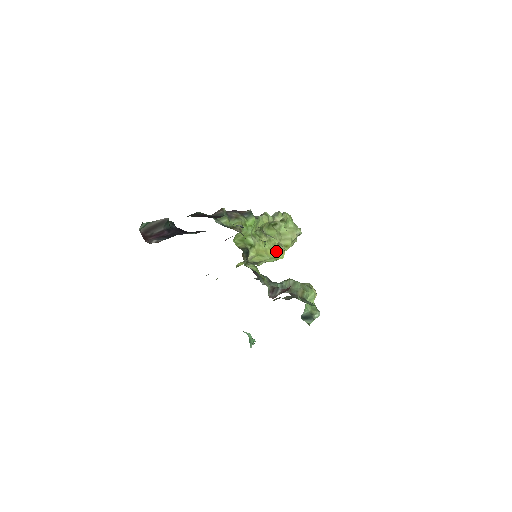
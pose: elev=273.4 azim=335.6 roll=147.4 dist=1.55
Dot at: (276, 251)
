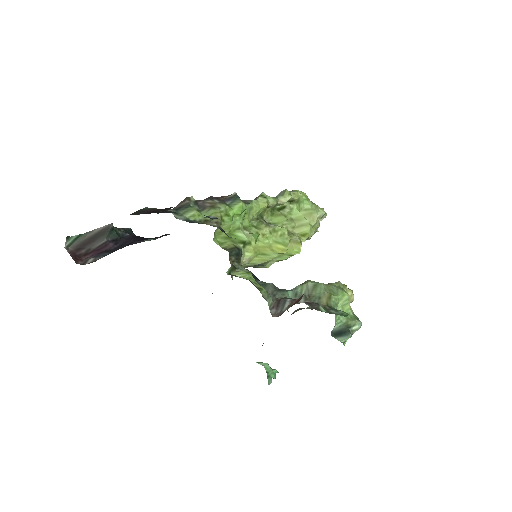
Dot at: (286, 244)
